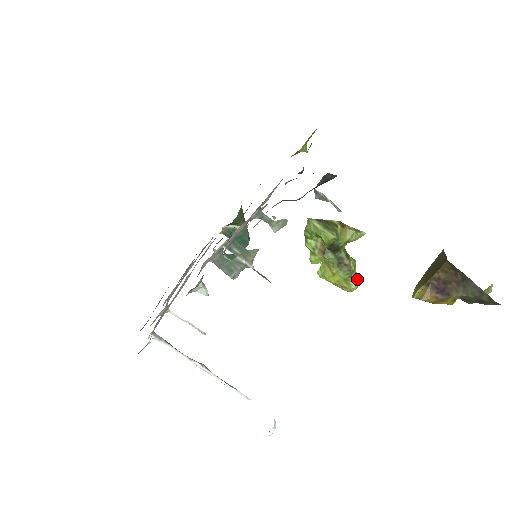
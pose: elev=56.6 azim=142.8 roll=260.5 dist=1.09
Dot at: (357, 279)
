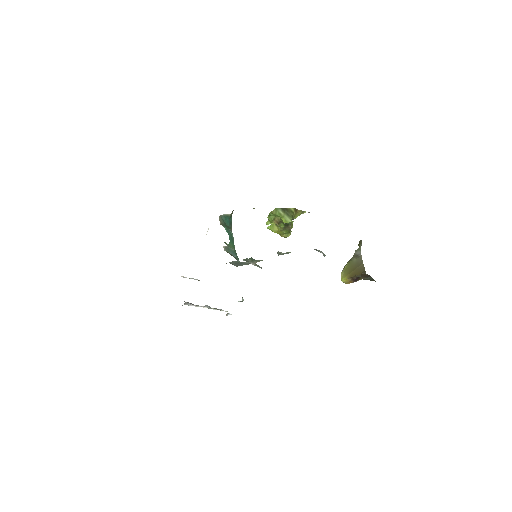
Dot at: occluded
